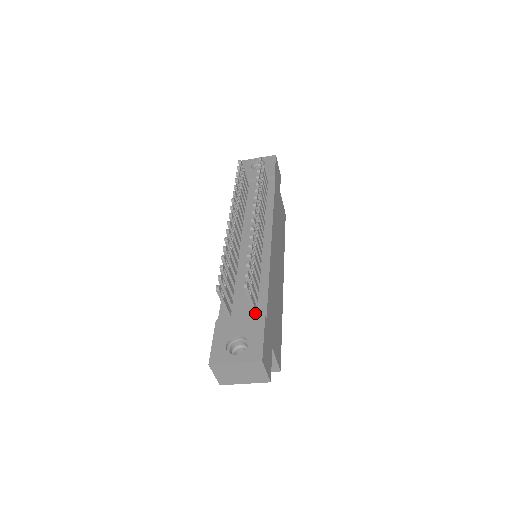
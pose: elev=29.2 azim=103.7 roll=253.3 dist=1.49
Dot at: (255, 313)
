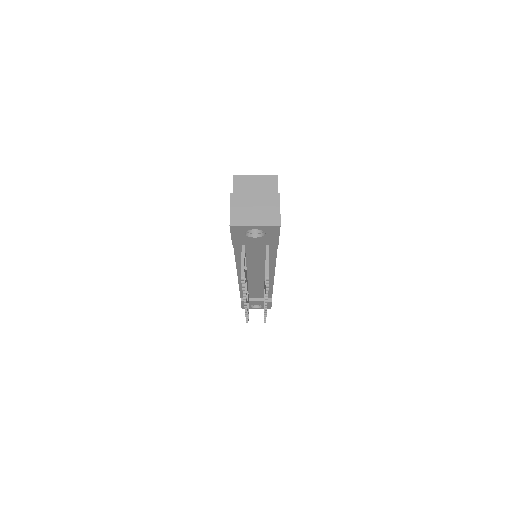
Dot at: occluded
